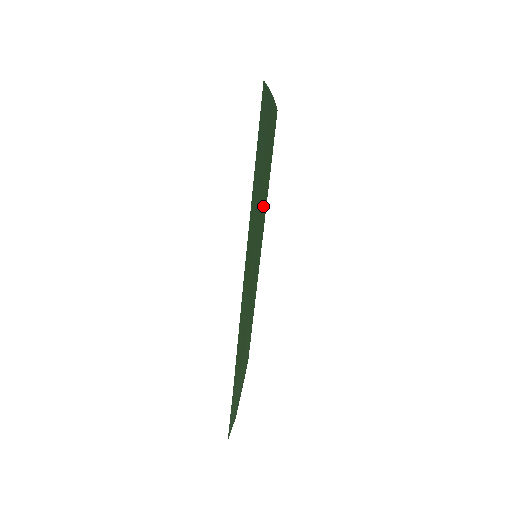
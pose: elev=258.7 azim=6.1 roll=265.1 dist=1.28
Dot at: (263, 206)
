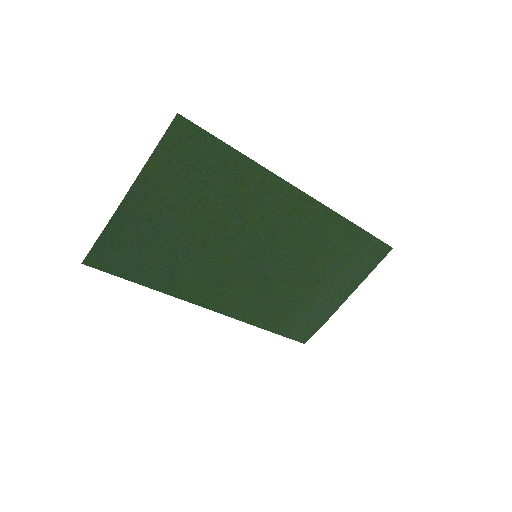
Dot at: (232, 222)
